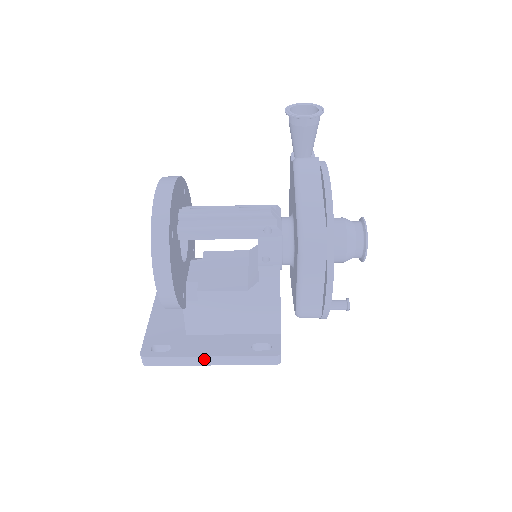
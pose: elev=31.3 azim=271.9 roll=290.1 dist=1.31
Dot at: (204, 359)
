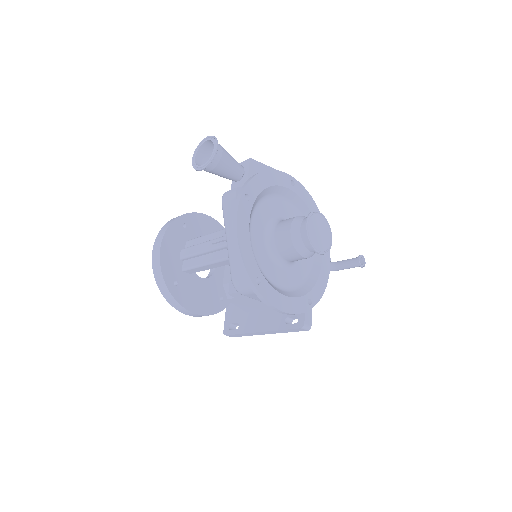
Dot at: (259, 333)
